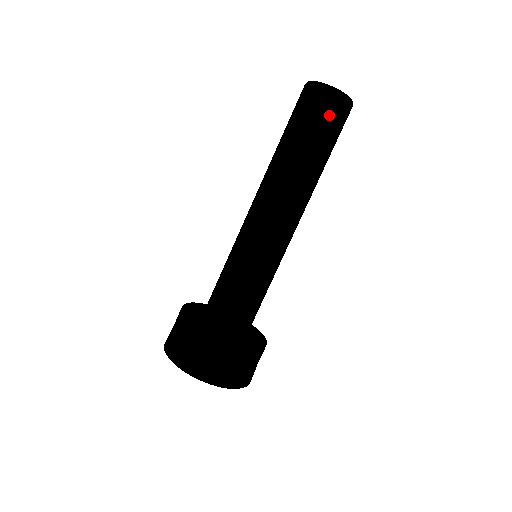
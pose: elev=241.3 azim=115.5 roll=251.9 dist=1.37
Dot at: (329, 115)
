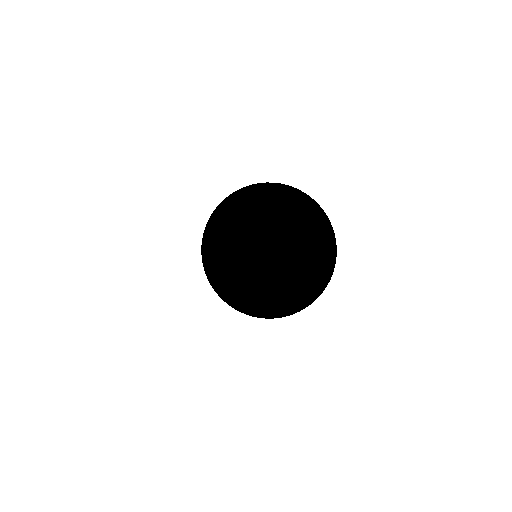
Dot at: occluded
